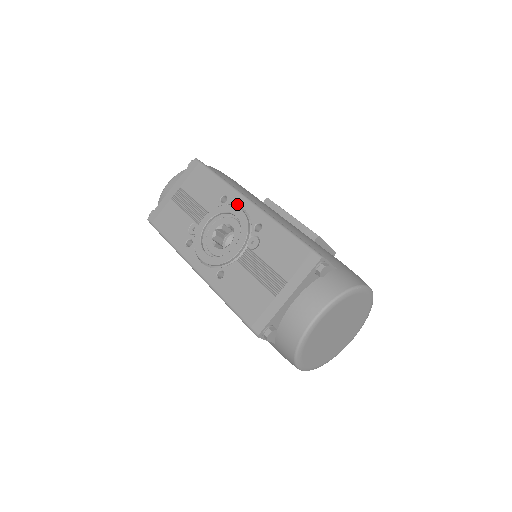
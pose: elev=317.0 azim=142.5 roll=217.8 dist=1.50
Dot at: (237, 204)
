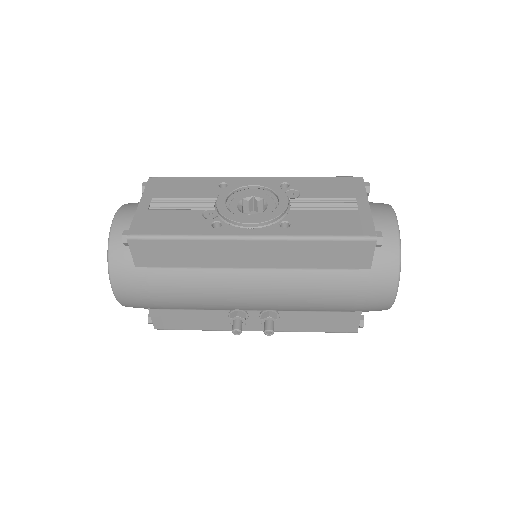
Dot at: (244, 182)
